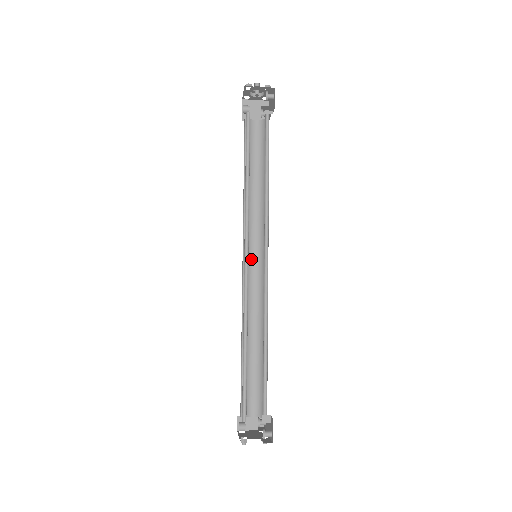
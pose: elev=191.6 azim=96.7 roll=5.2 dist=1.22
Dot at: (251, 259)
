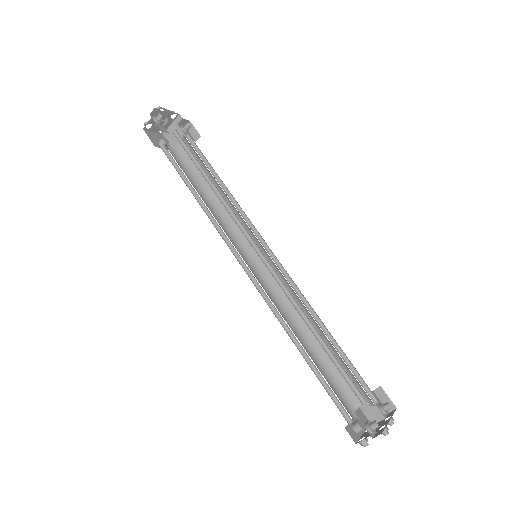
Dot at: (260, 260)
